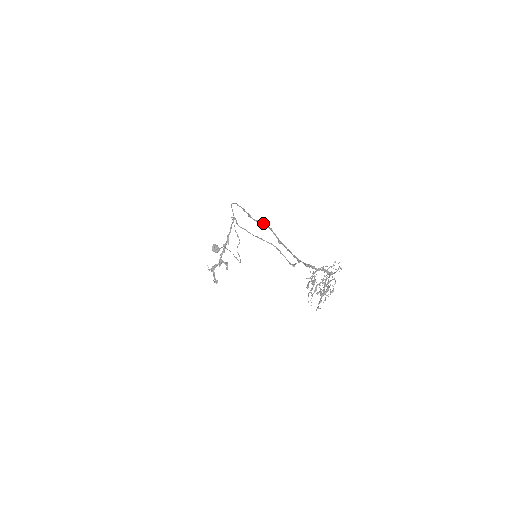
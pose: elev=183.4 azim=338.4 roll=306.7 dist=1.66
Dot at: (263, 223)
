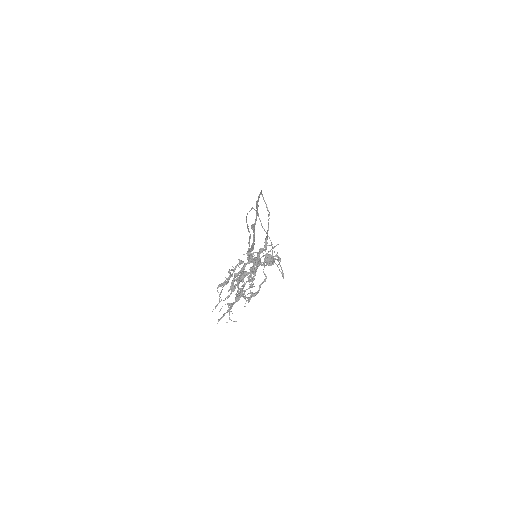
Dot at: (257, 206)
